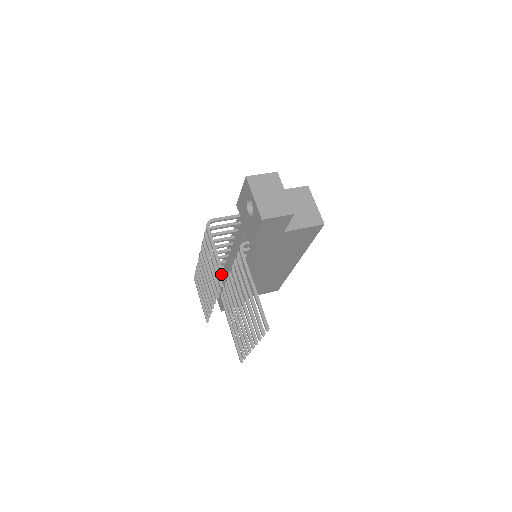
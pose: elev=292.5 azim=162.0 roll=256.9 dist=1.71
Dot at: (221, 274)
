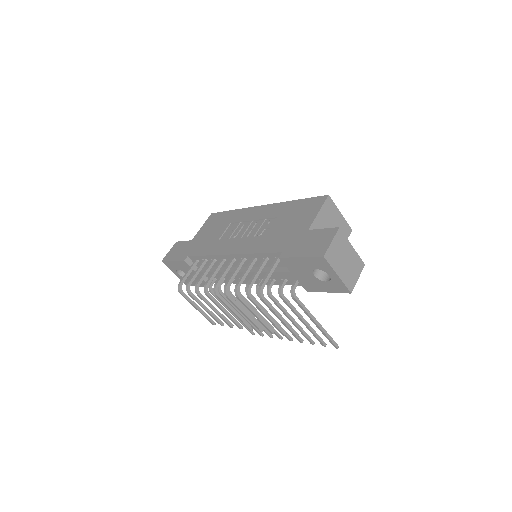
Dot at: (294, 334)
